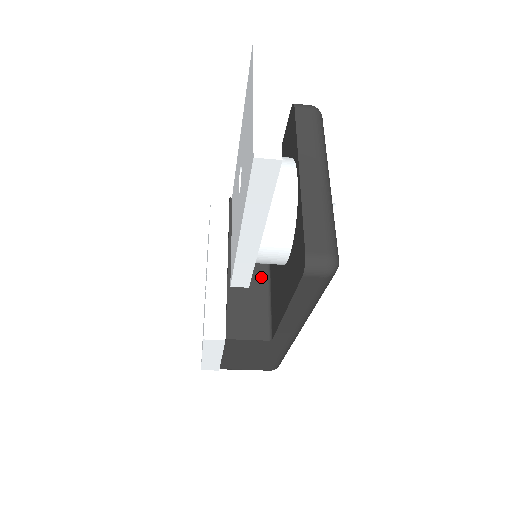
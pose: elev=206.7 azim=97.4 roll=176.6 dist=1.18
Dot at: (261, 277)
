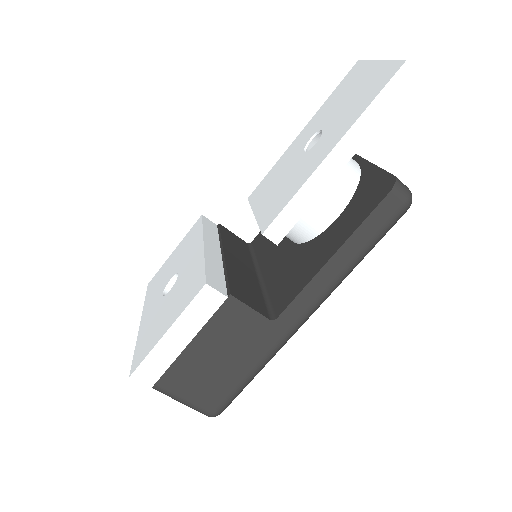
Dot at: (254, 279)
